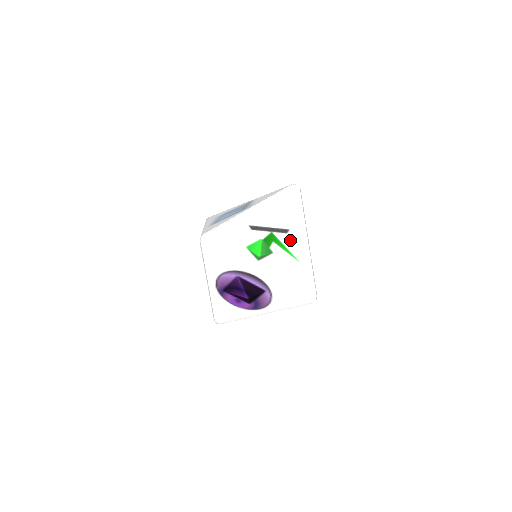
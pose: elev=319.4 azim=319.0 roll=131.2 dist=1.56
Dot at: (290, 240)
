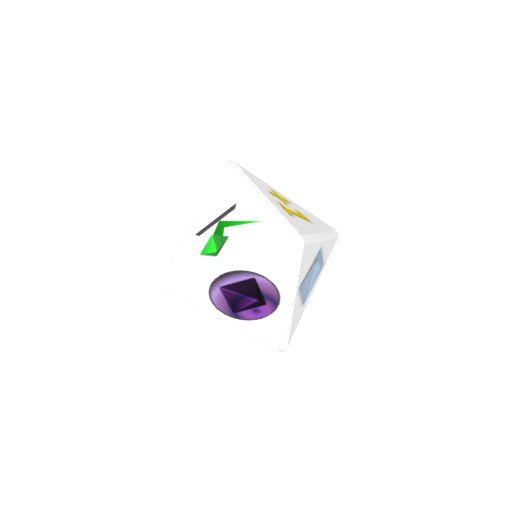
Dot at: (241, 211)
